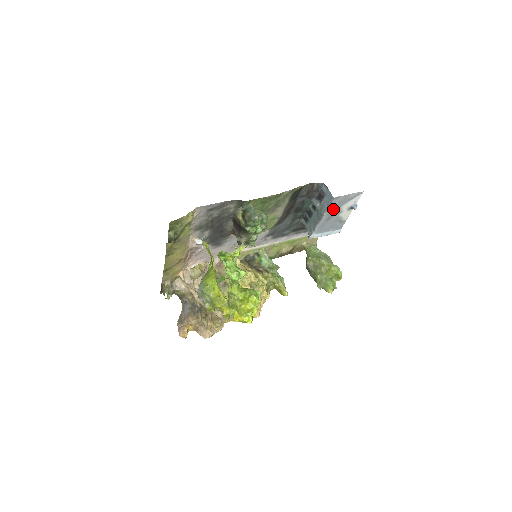
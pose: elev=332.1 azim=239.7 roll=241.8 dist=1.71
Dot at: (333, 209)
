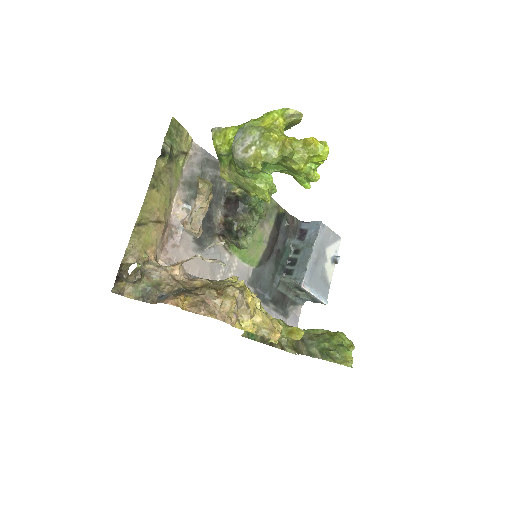
Dot at: (320, 245)
